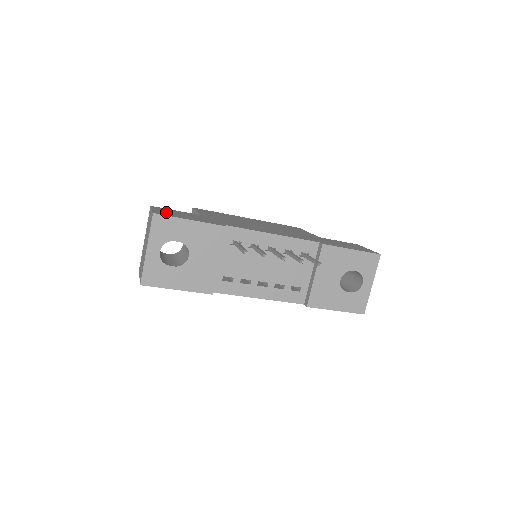
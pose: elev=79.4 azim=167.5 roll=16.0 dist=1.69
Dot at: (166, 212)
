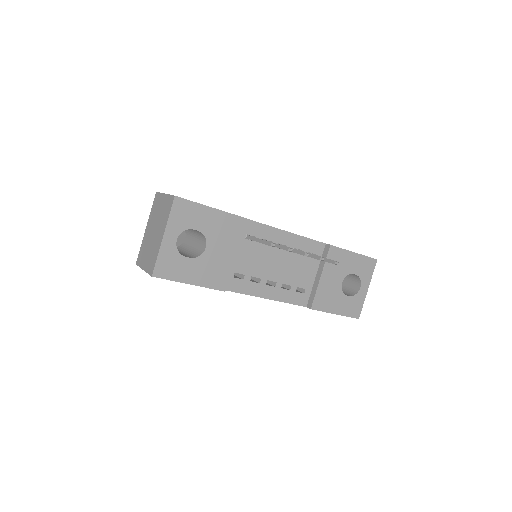
Dot at: occluded
